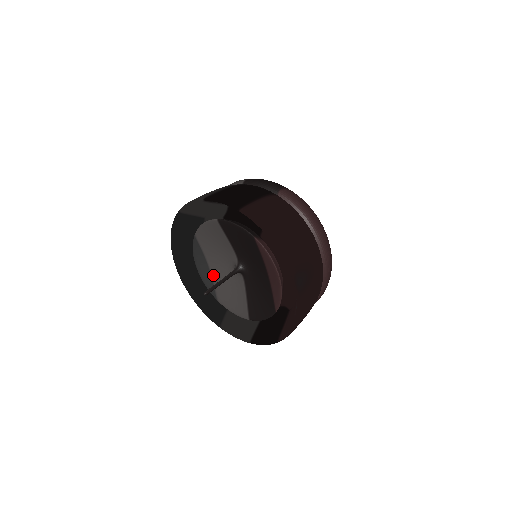
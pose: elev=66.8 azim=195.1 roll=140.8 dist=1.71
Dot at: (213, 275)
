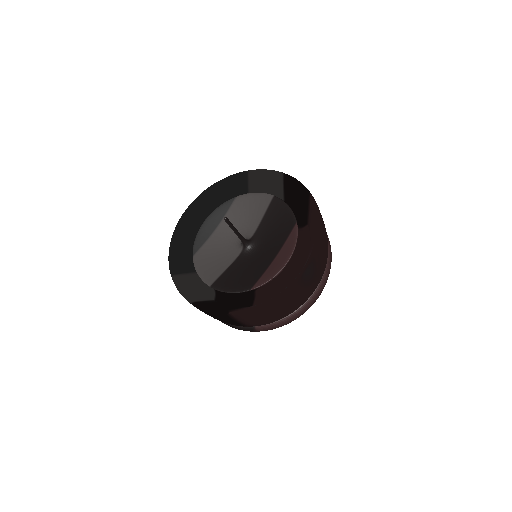
Dot at: (213, 236)
